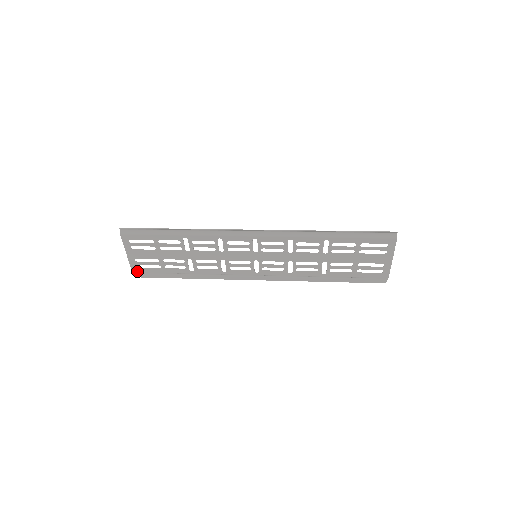
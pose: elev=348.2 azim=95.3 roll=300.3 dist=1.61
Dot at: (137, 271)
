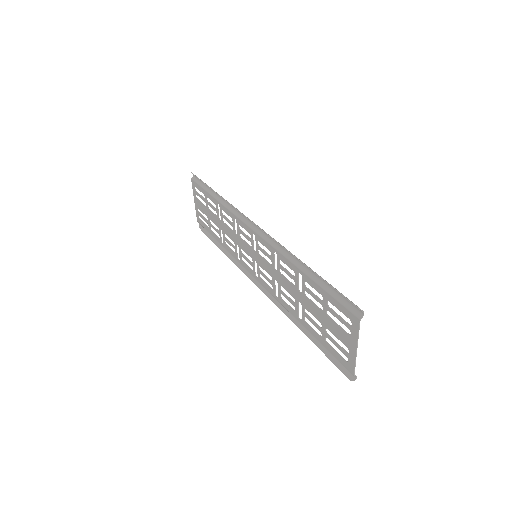
Dot at: (199, 222)
